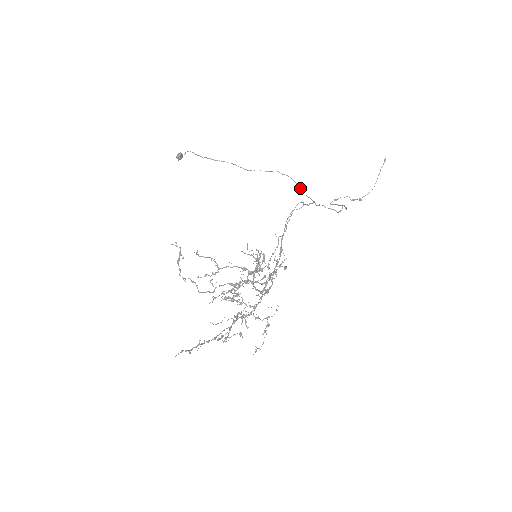
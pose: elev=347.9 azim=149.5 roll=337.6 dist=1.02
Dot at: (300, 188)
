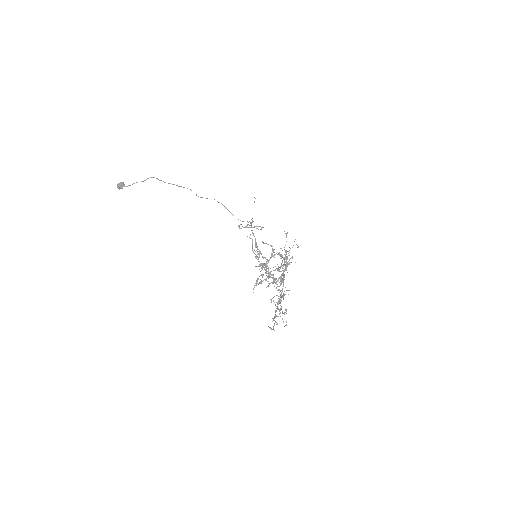
Dot at: (231, 213)
